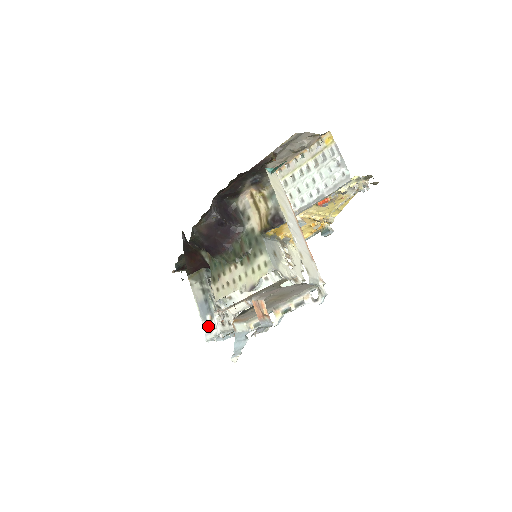
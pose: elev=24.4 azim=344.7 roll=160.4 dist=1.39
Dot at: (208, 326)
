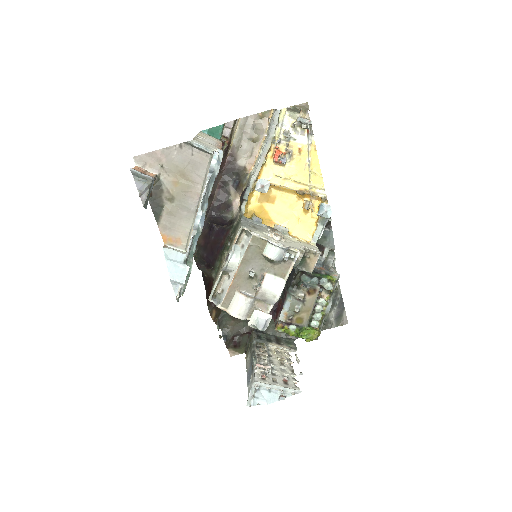
Dot at: (250, 388)
